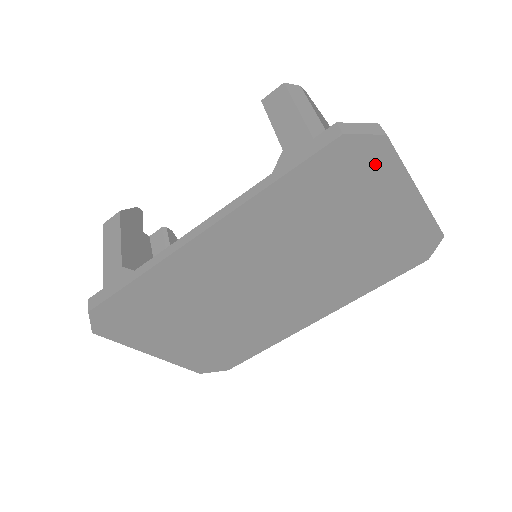
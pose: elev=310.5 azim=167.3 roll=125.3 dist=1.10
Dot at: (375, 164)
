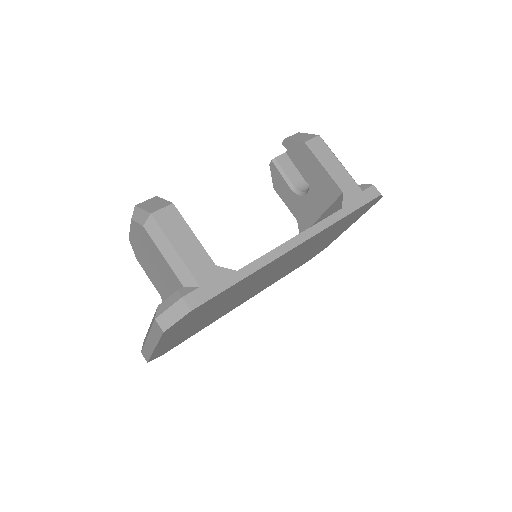
Dot at: (365, 210)
